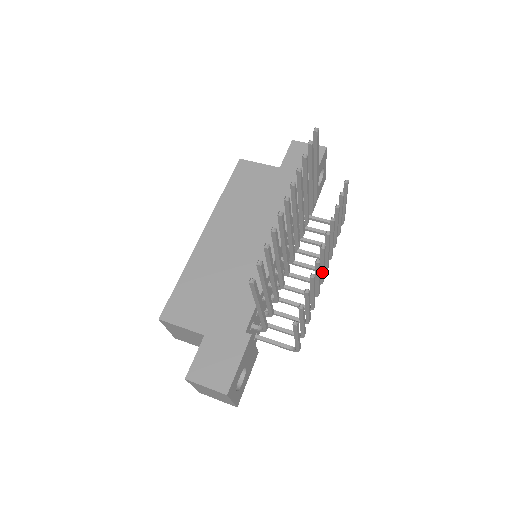
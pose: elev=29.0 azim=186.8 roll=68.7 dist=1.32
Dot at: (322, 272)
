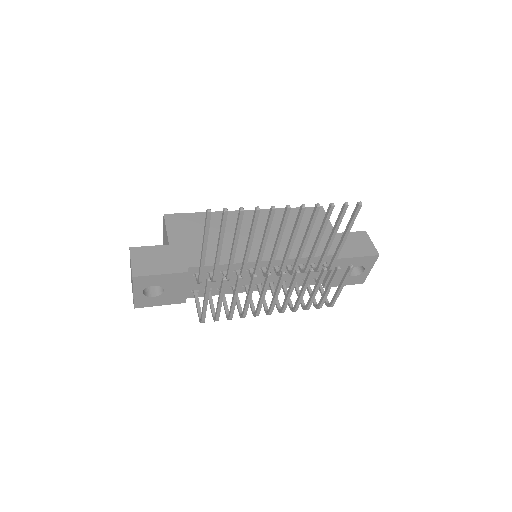
Dot at: (273, 300)
